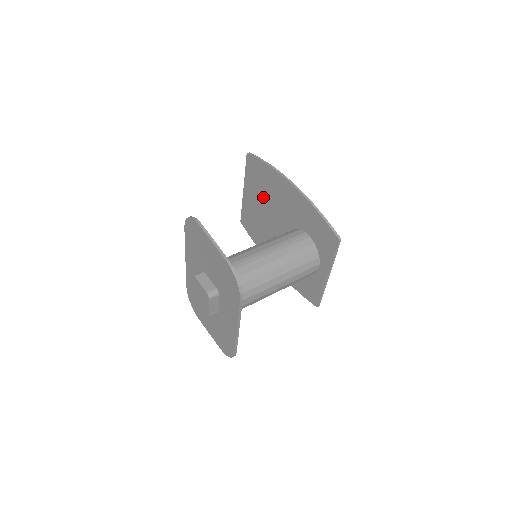
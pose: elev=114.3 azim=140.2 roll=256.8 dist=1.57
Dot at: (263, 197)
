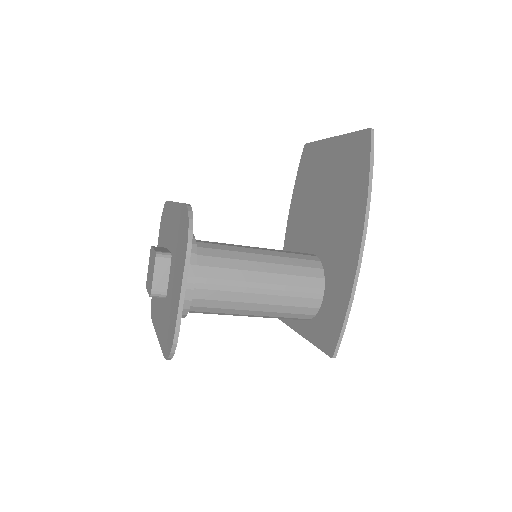
Dot at: (335, 187)
